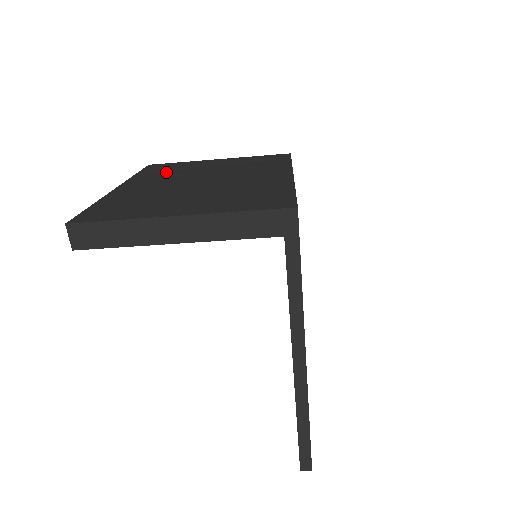
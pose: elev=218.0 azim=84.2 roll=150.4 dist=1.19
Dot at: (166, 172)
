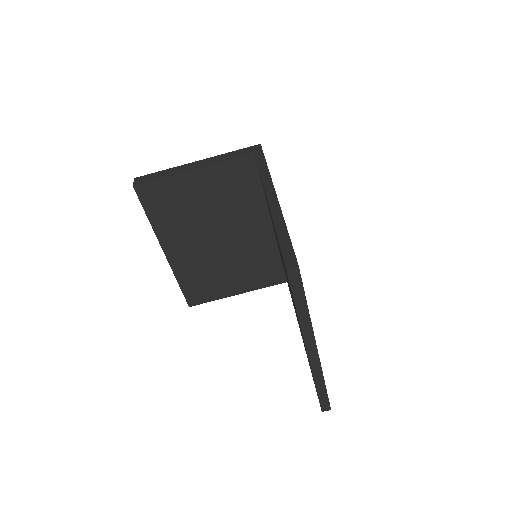
Dot at: occluded
